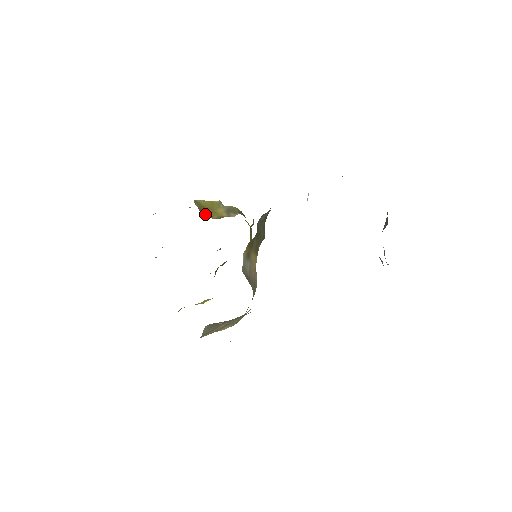
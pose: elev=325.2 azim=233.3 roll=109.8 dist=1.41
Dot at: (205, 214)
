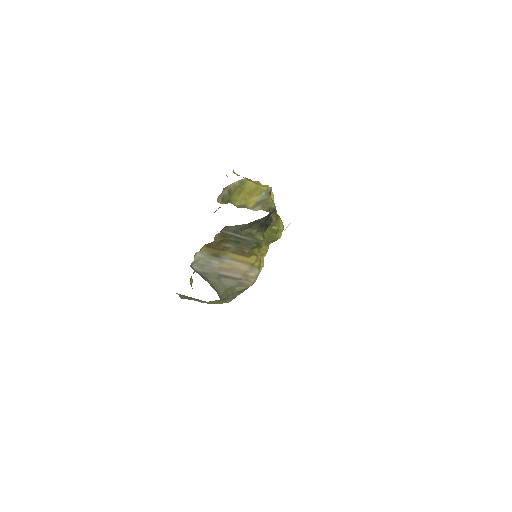
Dot at: (231, 197)
